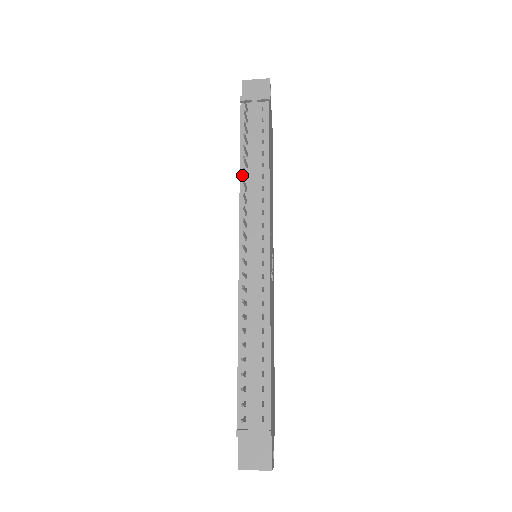
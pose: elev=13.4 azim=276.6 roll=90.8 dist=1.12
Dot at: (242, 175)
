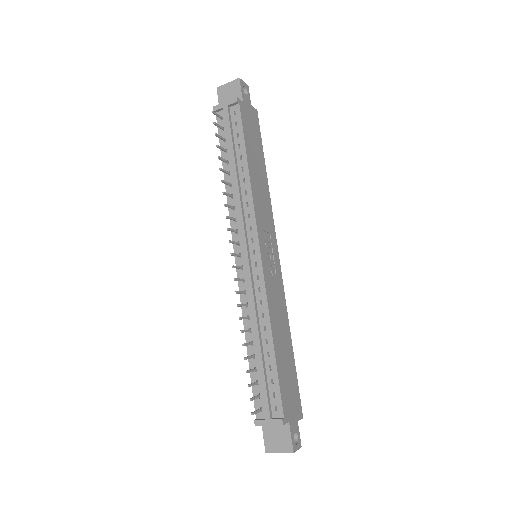
Dot at: occluded
